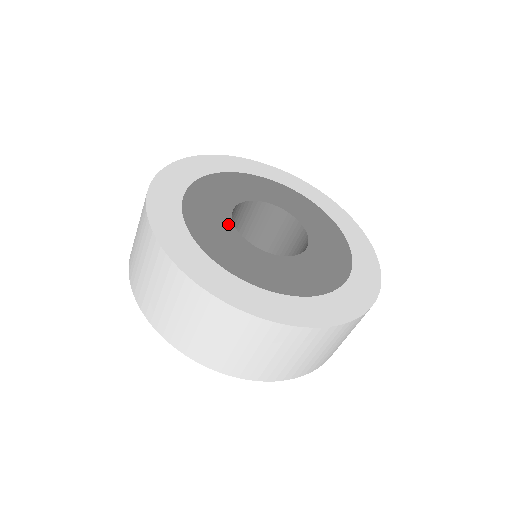
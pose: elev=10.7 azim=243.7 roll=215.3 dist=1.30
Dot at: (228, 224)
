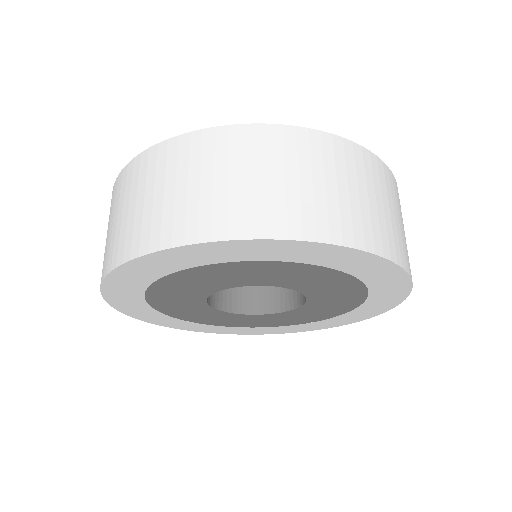
Dot at: occluded
